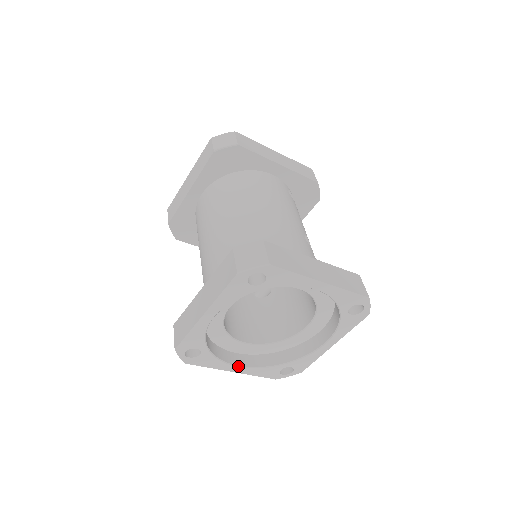
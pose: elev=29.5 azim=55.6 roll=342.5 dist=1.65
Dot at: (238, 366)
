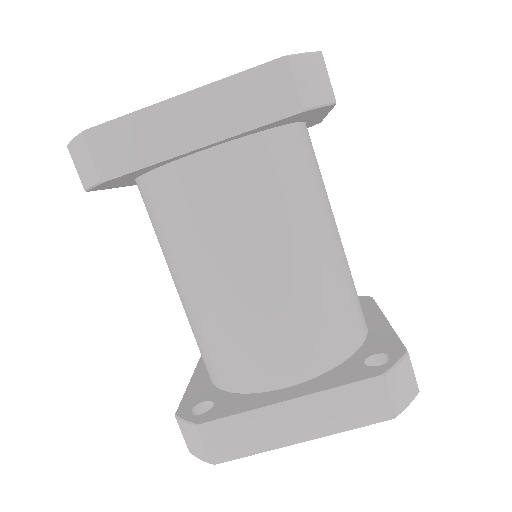
Dot at: occluded
